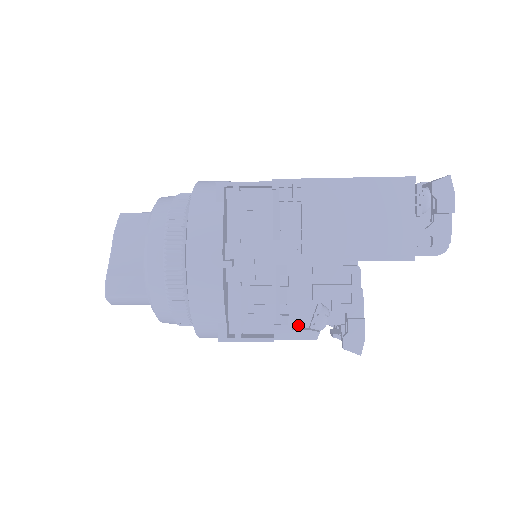
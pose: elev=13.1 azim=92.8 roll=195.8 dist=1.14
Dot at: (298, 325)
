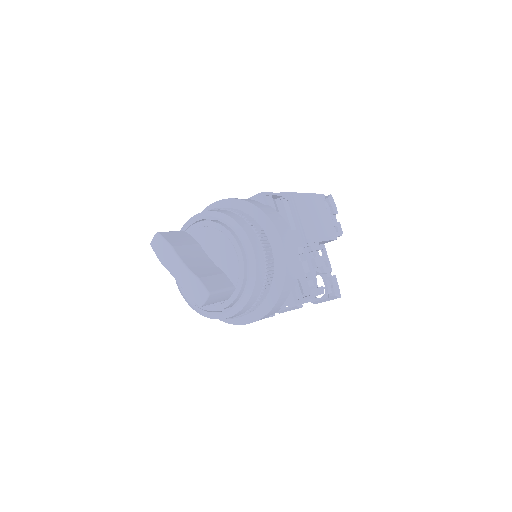
Dot at: occluded
